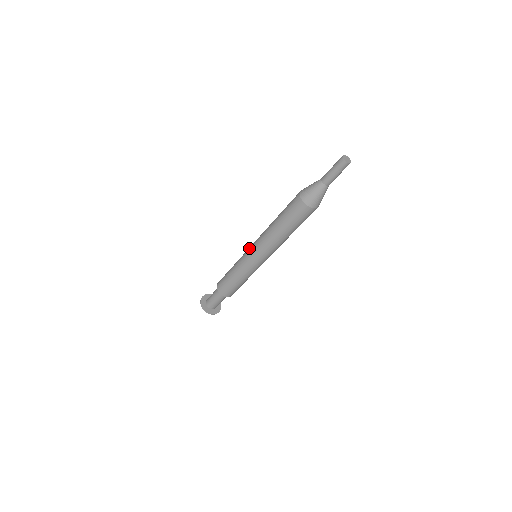
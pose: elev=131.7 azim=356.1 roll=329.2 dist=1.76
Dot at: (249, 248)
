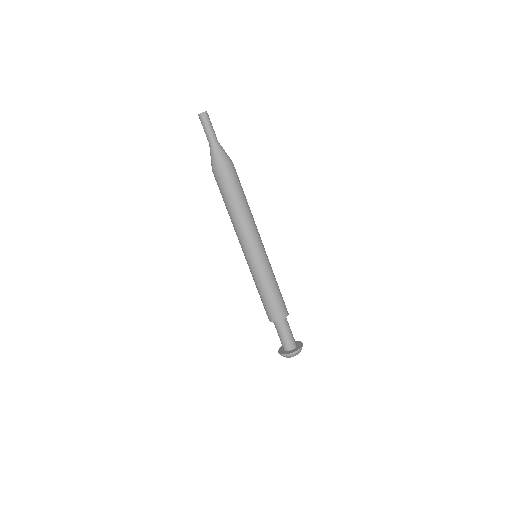
Dot at: occluded
